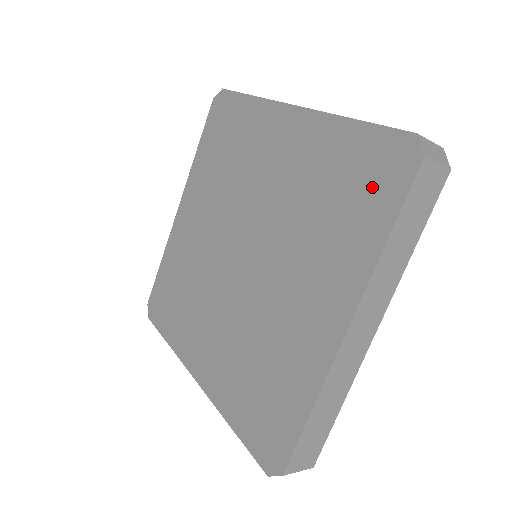
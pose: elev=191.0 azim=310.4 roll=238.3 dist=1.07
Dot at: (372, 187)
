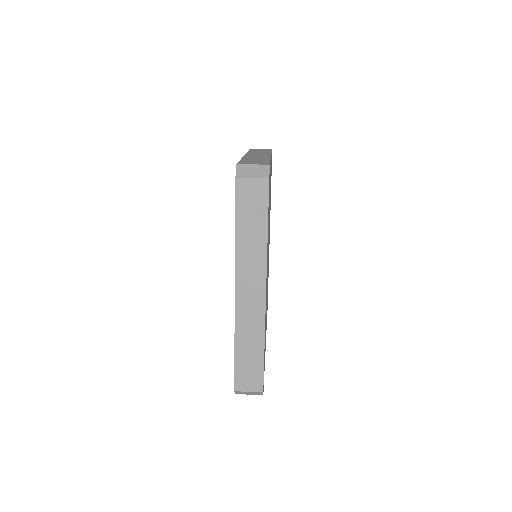
Dot at: occluded
